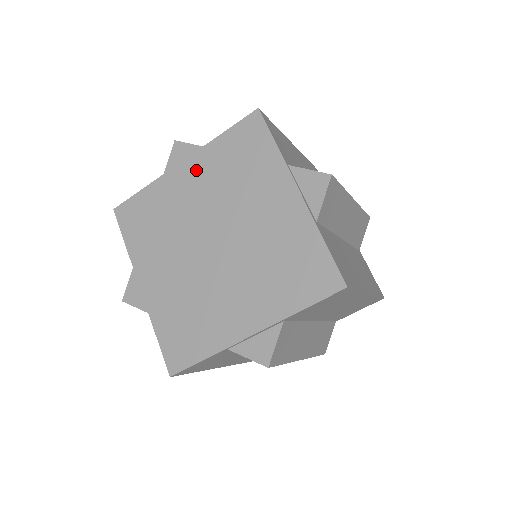
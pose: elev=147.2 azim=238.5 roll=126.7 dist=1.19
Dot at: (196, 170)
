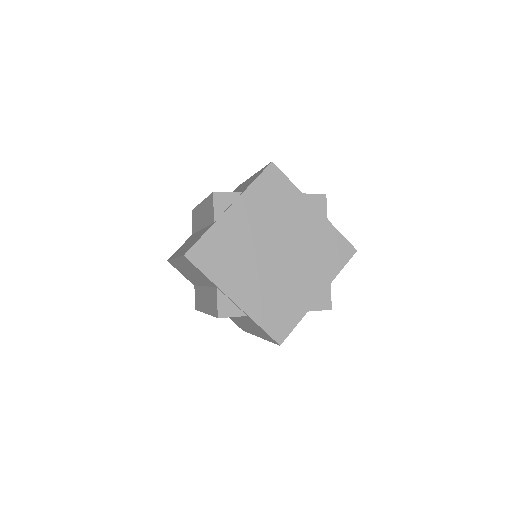
Dot at: (244, 210)
